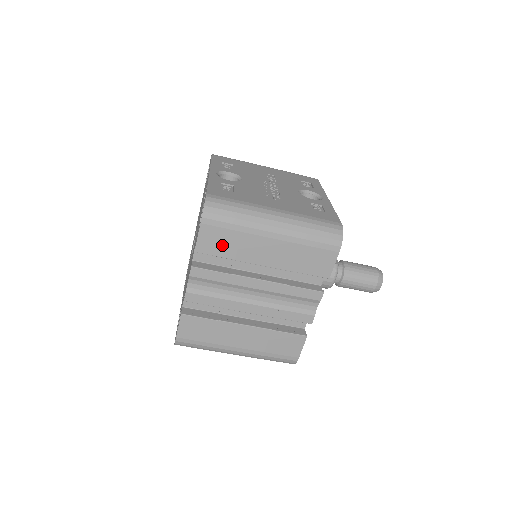
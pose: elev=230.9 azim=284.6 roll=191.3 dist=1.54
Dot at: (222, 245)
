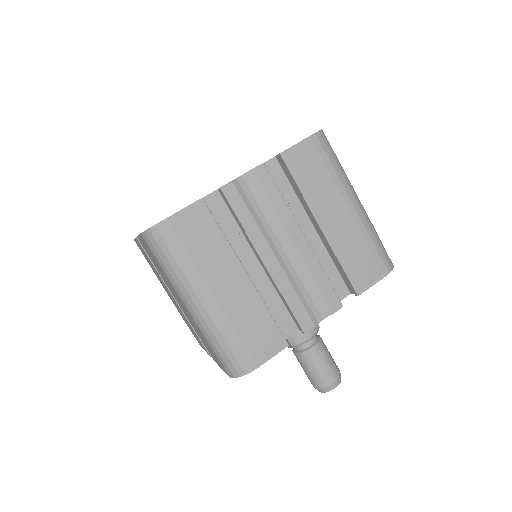
Dot at: (307, 172)
